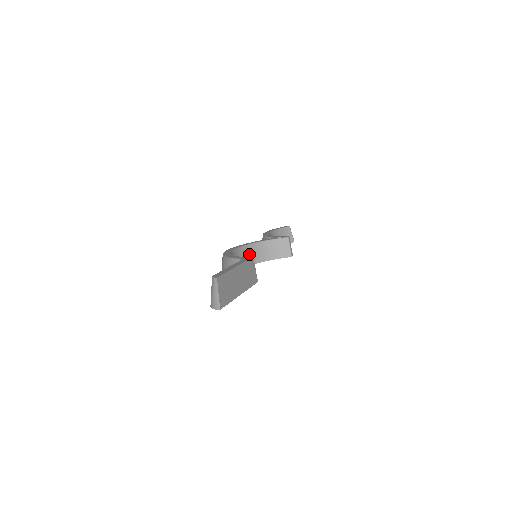
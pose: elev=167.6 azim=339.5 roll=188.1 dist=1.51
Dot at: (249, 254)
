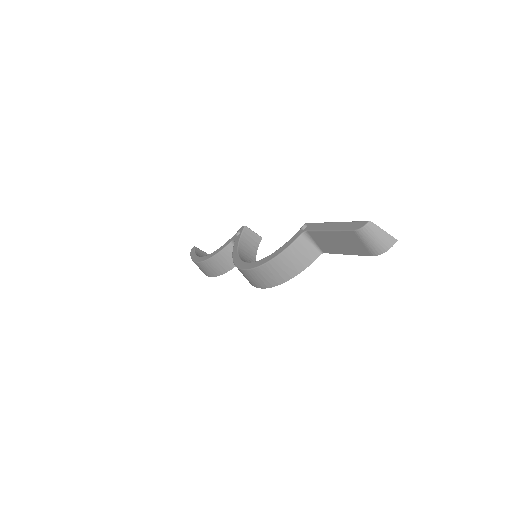
Dot at: occluded
